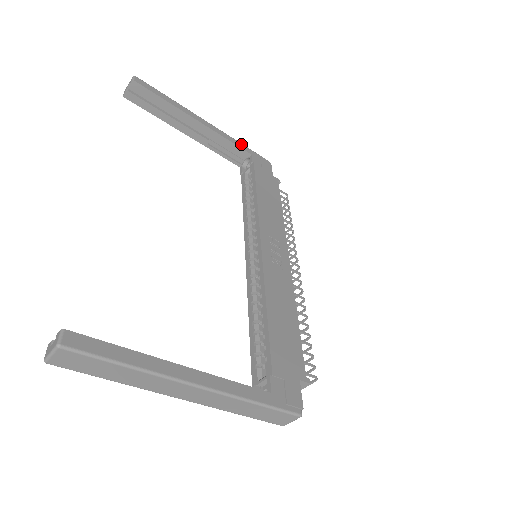
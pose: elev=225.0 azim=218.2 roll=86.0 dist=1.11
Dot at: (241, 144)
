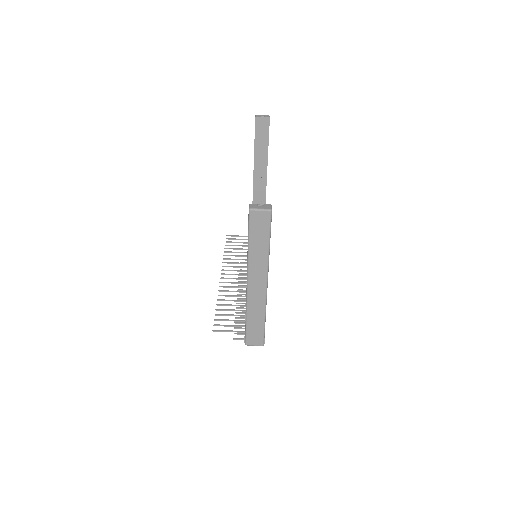
Dot at: occluded
